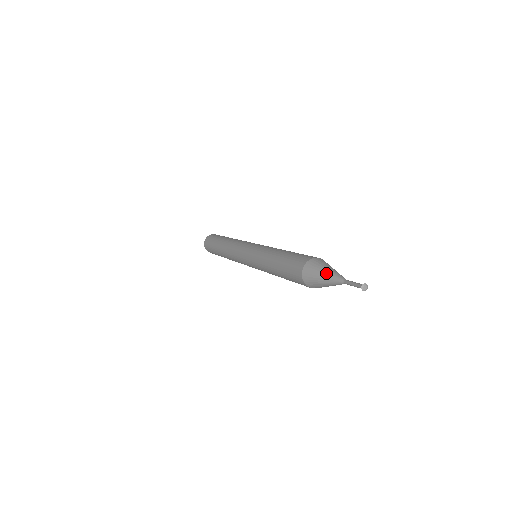
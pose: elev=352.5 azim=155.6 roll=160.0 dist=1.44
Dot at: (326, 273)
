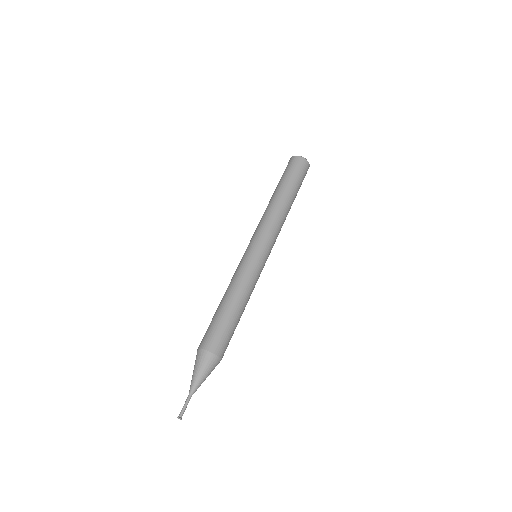
Dot at: (192, 375)
